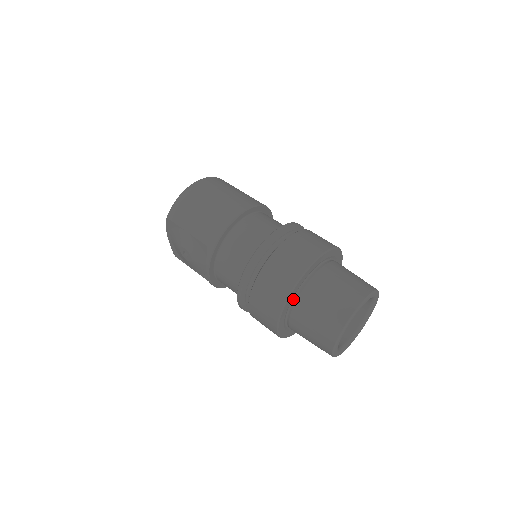
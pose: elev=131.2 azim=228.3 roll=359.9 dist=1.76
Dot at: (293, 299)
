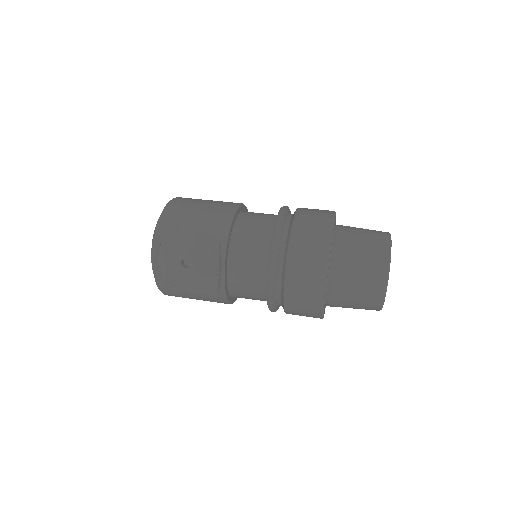
Dot at: occluded
